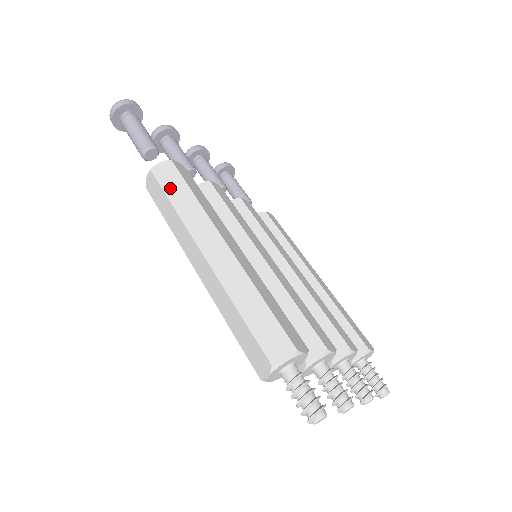
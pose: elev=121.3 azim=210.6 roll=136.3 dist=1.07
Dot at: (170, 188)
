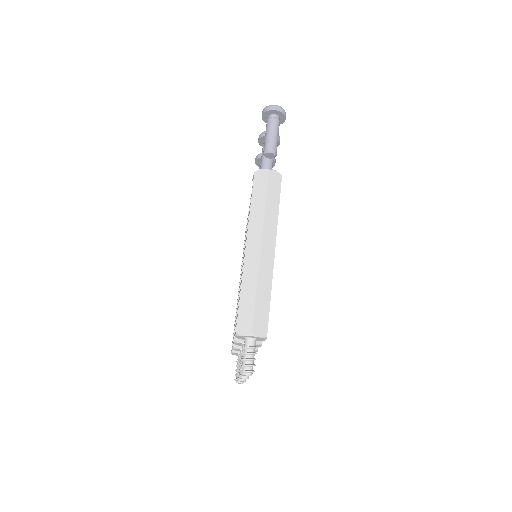
Dot at: (271, 192)
